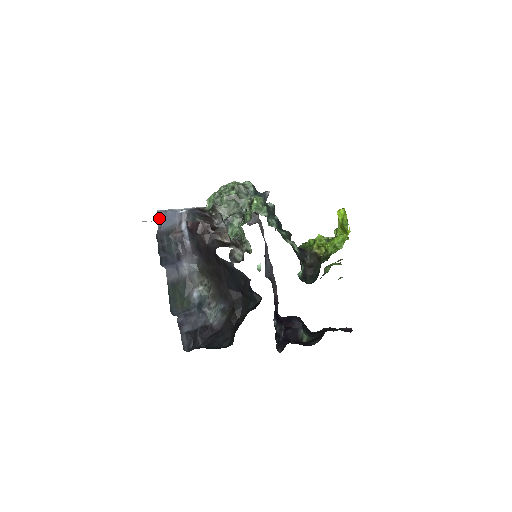
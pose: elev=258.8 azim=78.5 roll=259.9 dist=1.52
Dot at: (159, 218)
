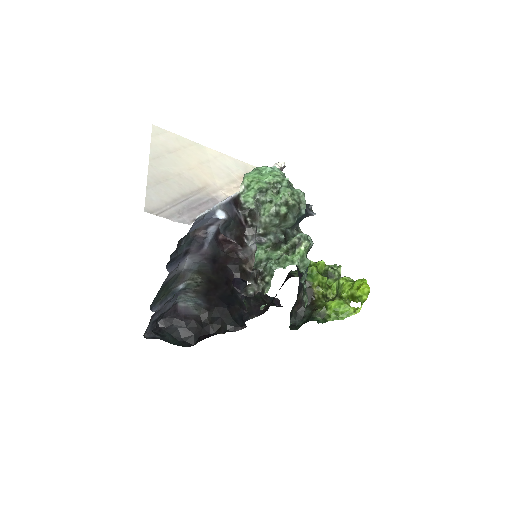
Dot at: (194, 224)
